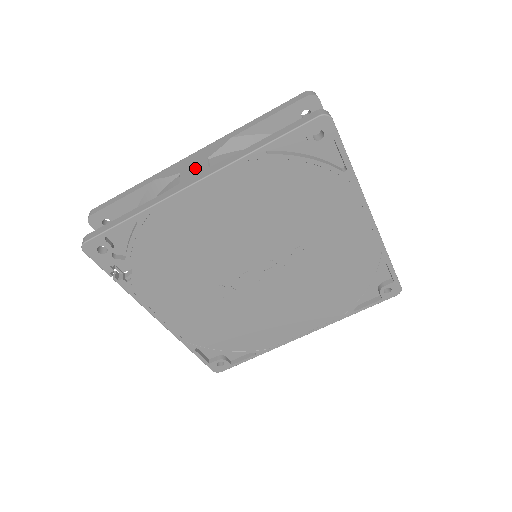
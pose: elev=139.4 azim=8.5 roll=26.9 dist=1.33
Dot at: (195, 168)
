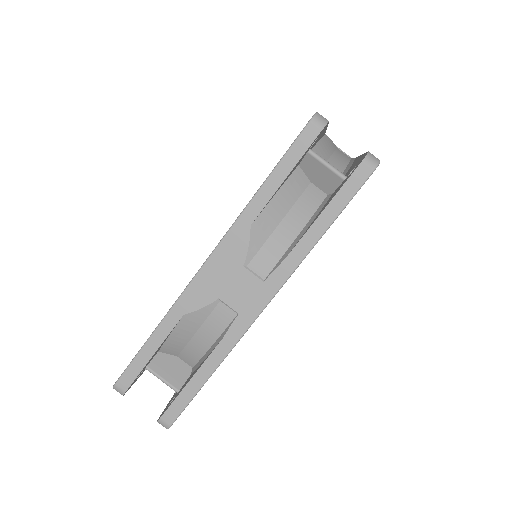
Dot at: (240, 287)
